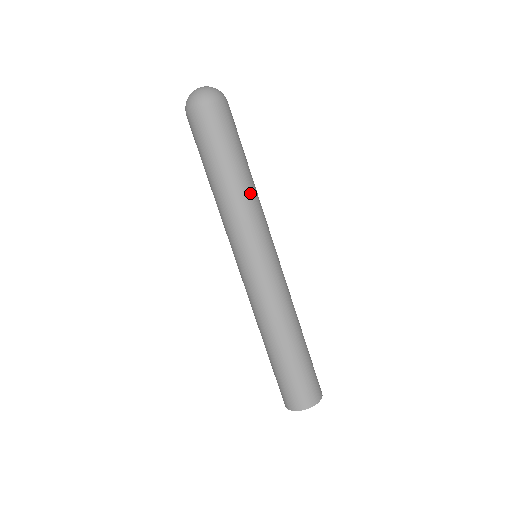
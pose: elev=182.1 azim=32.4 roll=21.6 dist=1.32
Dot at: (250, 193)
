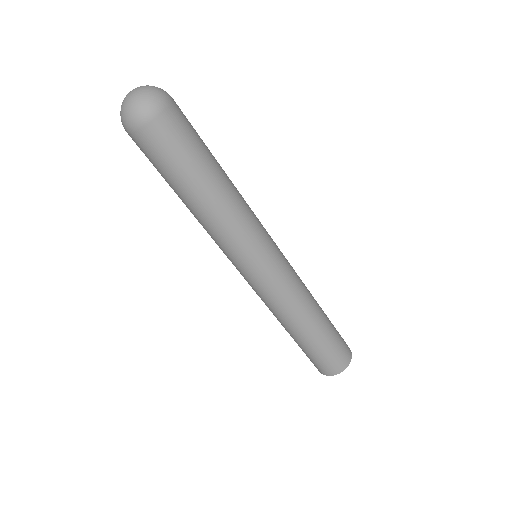
Dot at: (220, 215)
